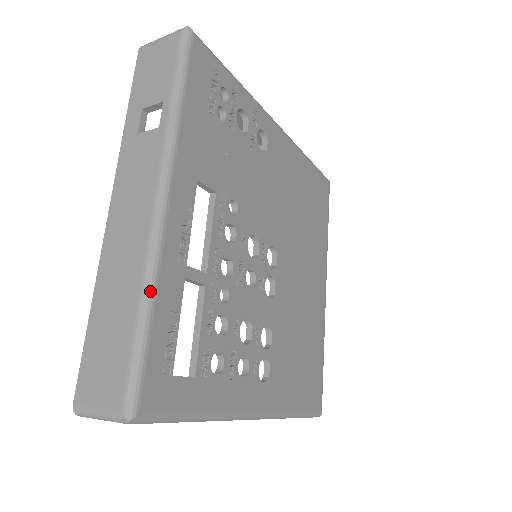
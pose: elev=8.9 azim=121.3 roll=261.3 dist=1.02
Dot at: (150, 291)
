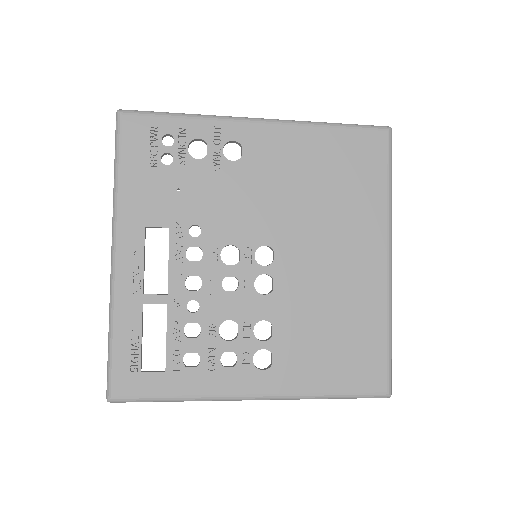
Dot at: (111, 320)
